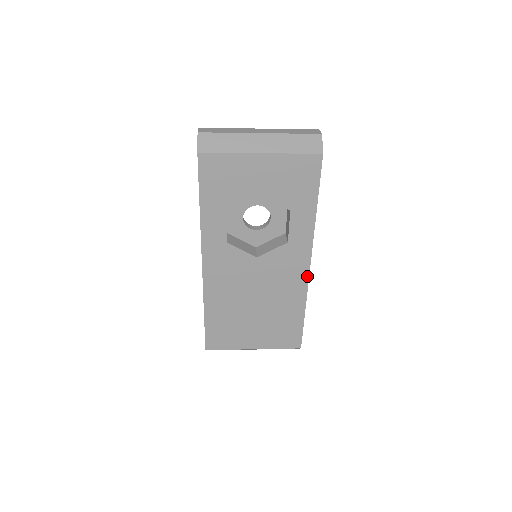
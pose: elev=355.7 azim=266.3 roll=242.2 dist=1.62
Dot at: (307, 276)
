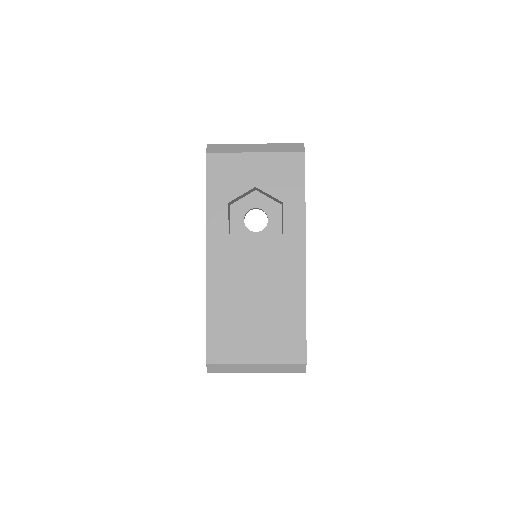
Dot at: (304, 270)
